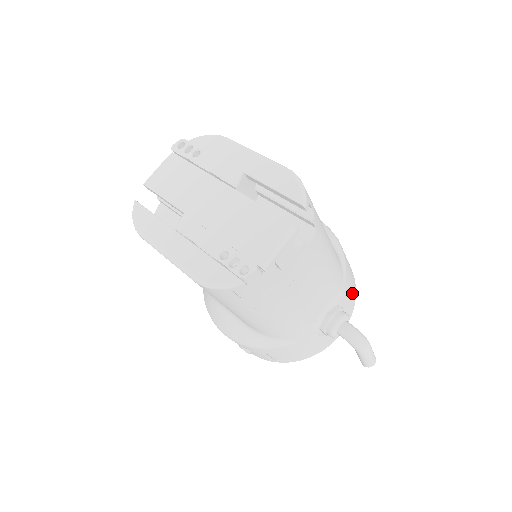
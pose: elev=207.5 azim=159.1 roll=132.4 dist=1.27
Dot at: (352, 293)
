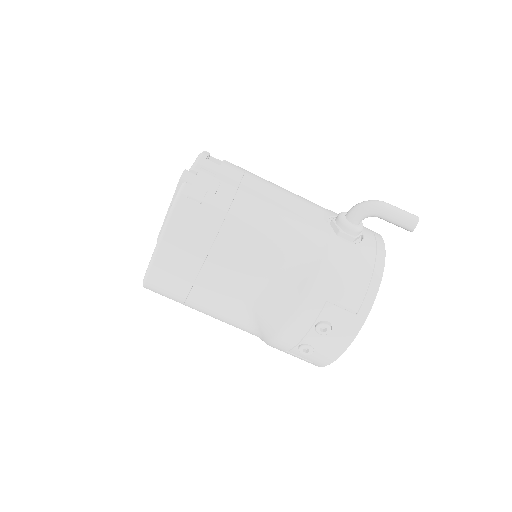
Dot at: occluded
